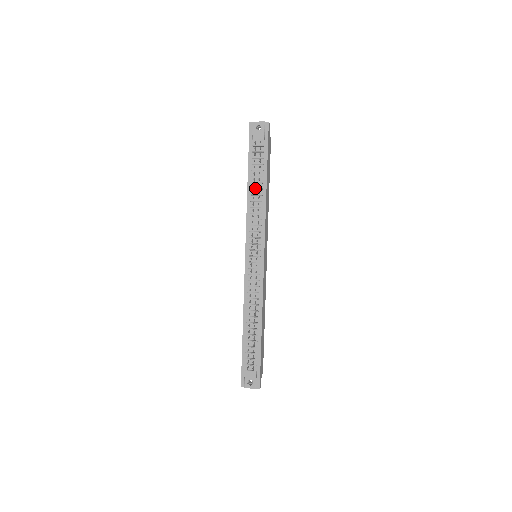
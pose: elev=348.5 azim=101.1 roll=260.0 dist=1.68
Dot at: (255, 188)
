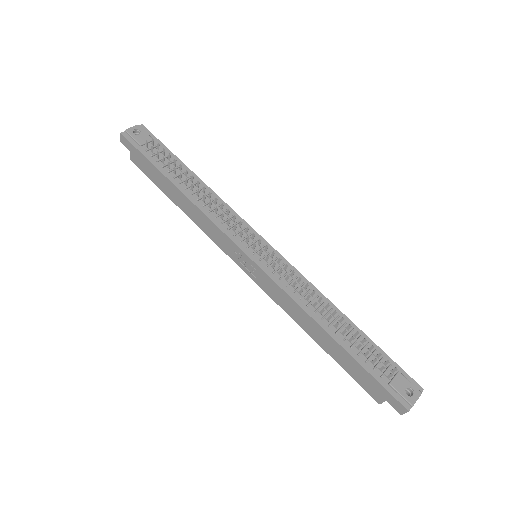
Dot at: (189, 185)
